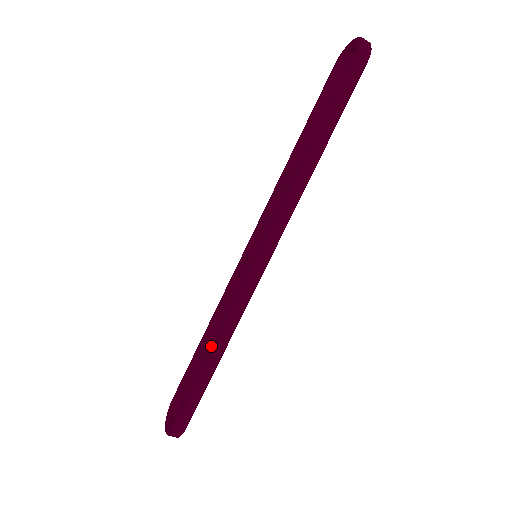
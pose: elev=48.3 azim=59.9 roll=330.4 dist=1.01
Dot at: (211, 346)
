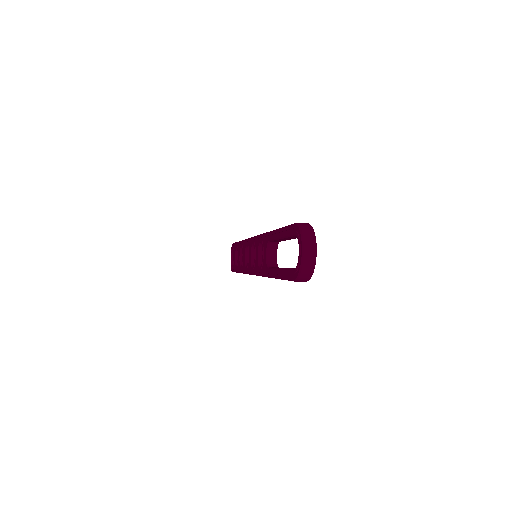
Dot at: (240, 266)
